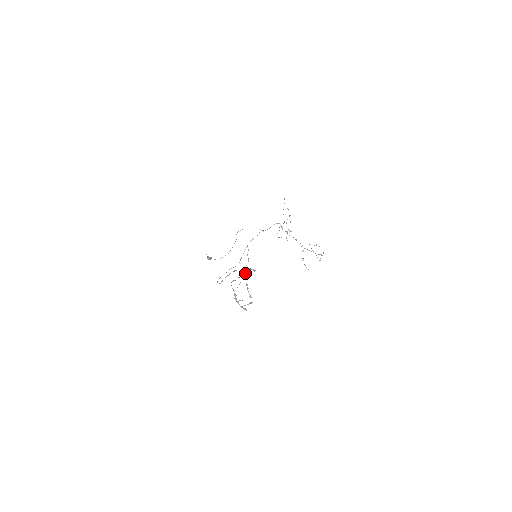
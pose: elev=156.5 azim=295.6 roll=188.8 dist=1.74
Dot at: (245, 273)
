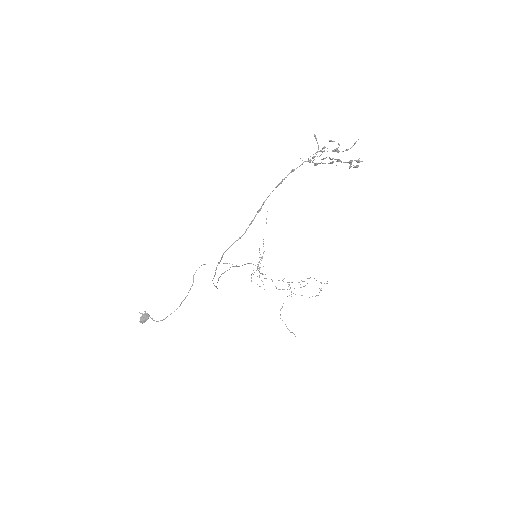
Dot at: (316, 163)
